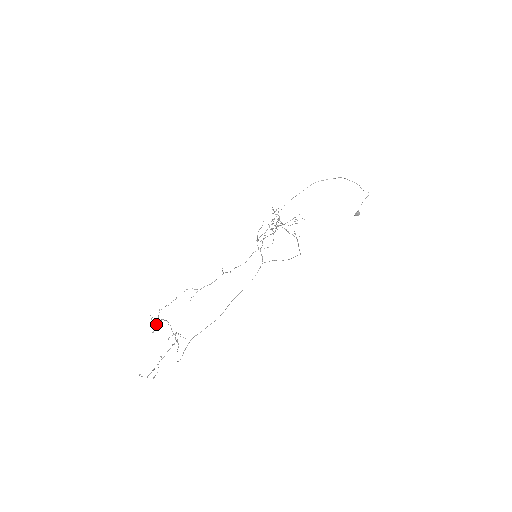
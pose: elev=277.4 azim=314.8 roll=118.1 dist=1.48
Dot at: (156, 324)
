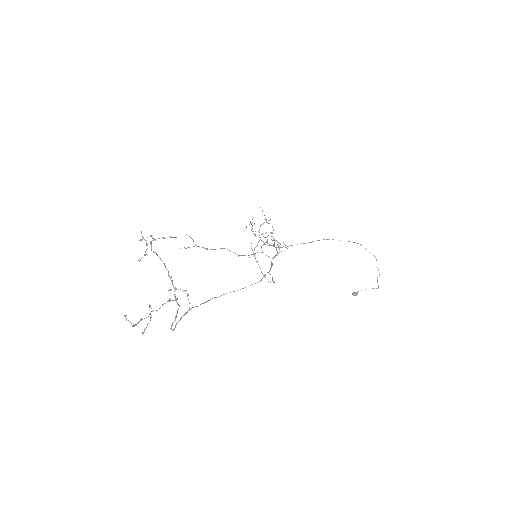
Dot at: occluded
